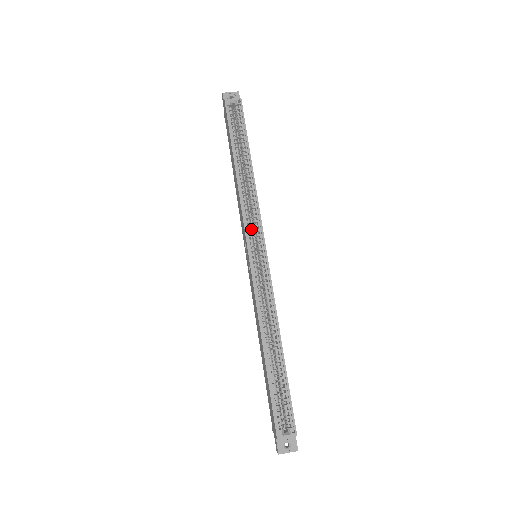
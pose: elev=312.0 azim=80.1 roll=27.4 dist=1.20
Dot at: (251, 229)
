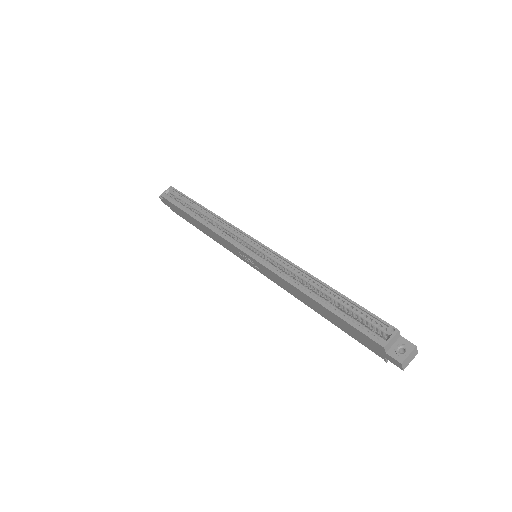
Dot at: (236, 241)
